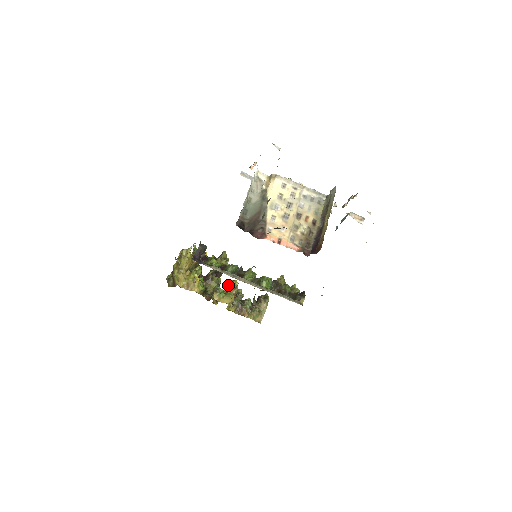
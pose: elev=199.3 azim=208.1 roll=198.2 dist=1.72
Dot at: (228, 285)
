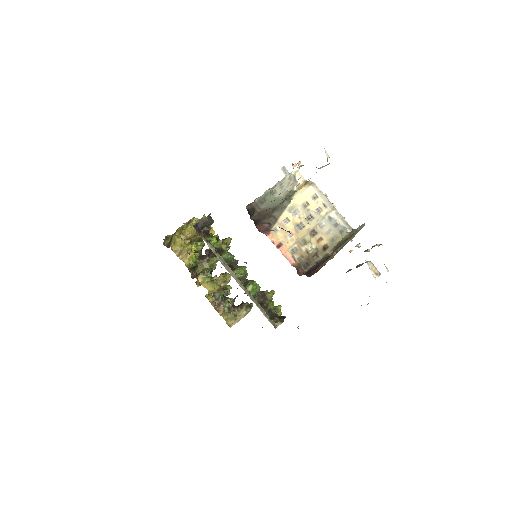
Dot at: occluded
